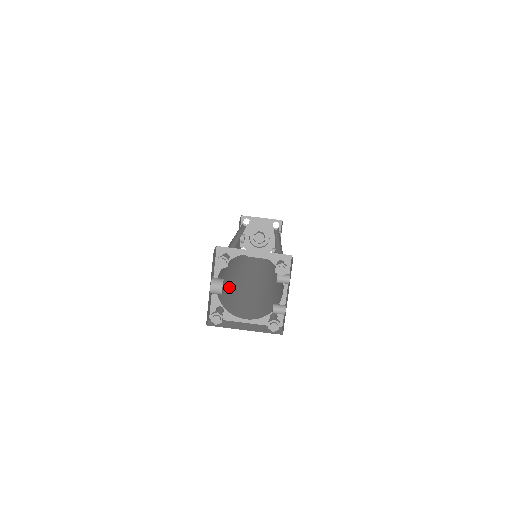
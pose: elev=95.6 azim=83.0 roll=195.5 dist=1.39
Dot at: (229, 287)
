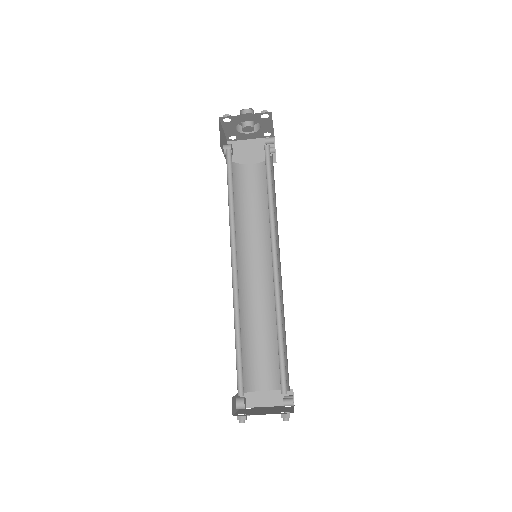
Dot at: (244, 336)
